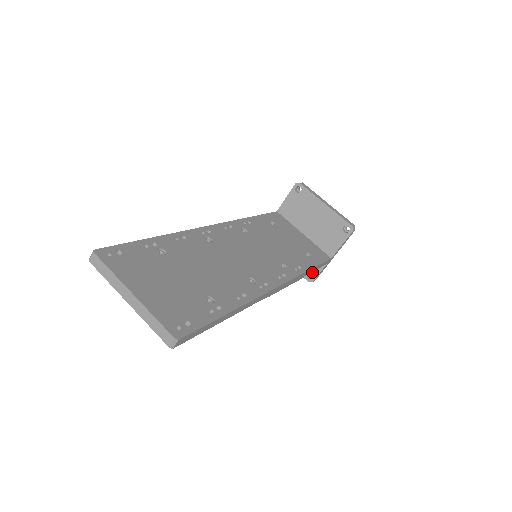
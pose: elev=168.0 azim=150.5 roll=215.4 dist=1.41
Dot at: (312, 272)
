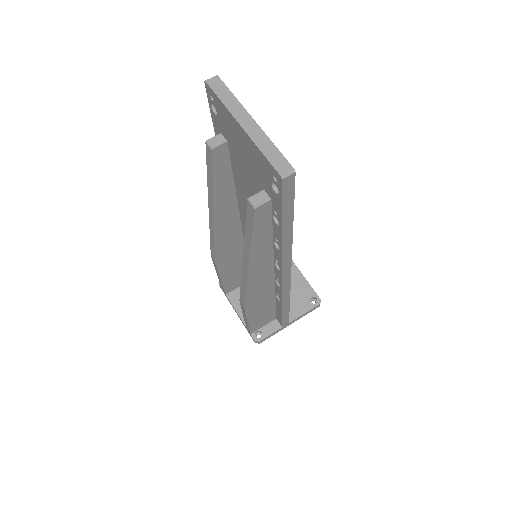
Dot at: (263, 331)
